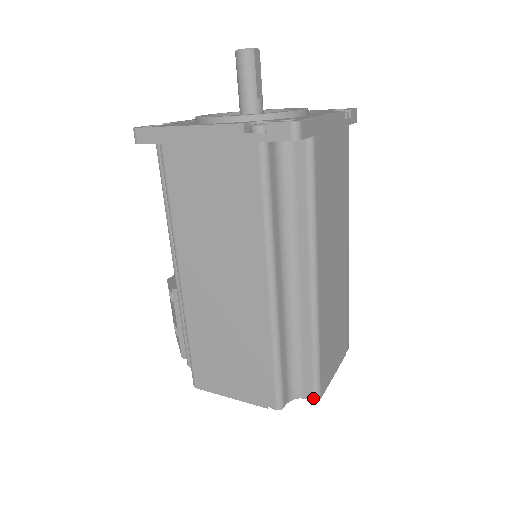
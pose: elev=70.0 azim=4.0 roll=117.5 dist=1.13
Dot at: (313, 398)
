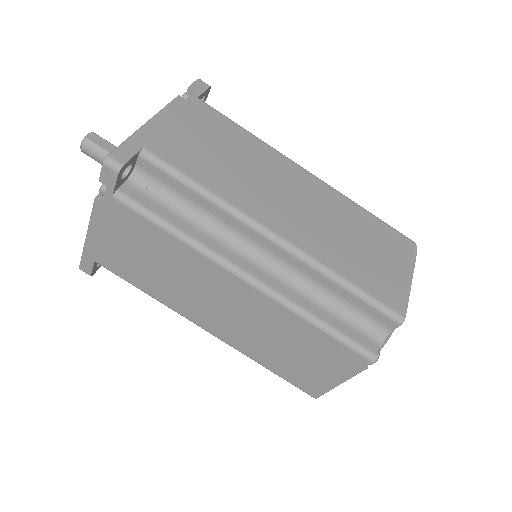
Dot at: (396, 323)
